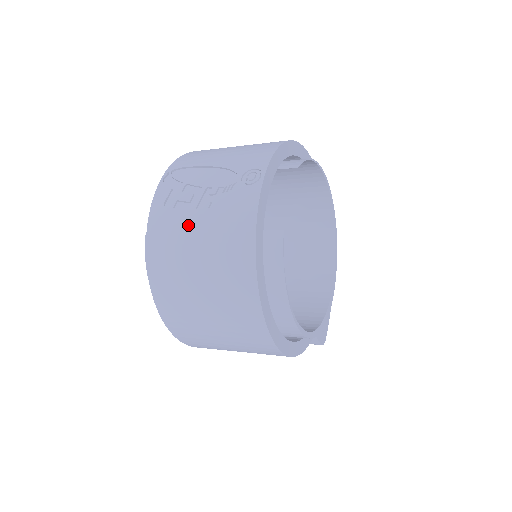
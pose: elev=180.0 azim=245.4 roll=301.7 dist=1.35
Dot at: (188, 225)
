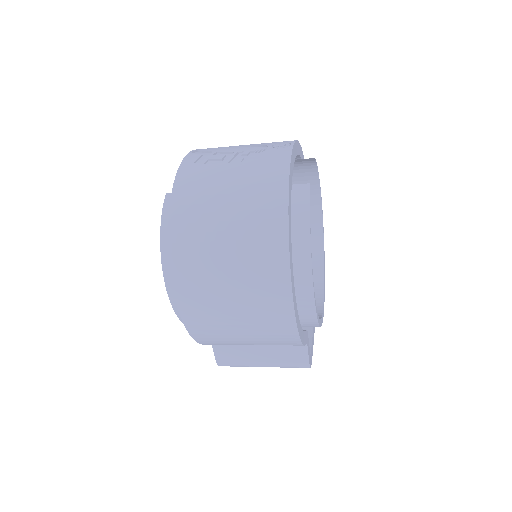
Dot at: (220, 173)
